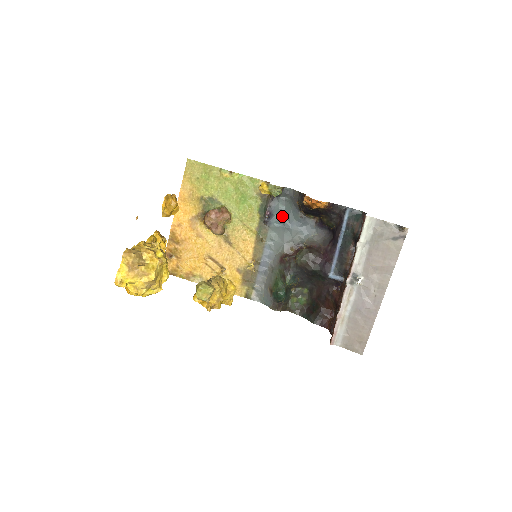
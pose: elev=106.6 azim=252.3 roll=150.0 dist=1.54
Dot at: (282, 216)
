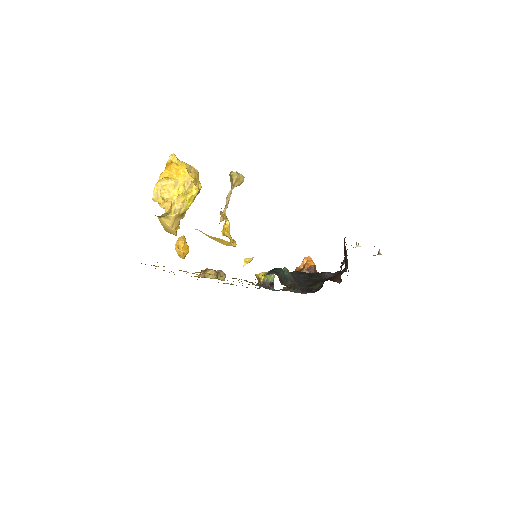
Dot at: occluded
